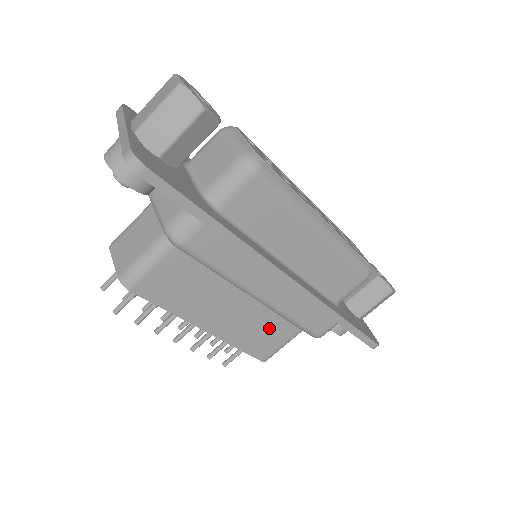
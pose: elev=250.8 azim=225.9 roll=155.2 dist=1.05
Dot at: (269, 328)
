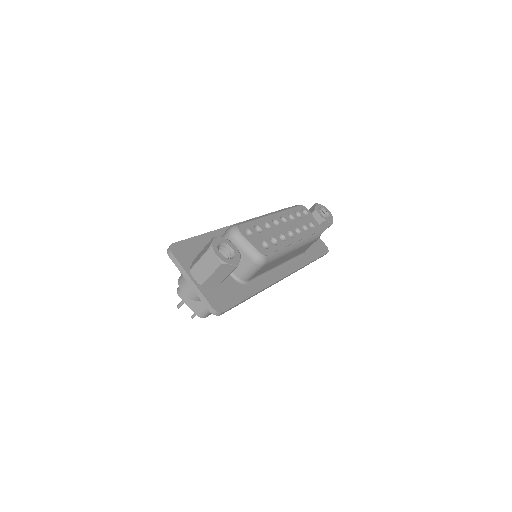
Dot at: occluded
